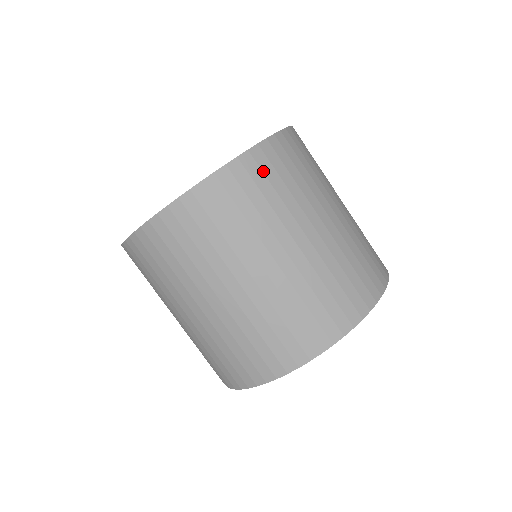
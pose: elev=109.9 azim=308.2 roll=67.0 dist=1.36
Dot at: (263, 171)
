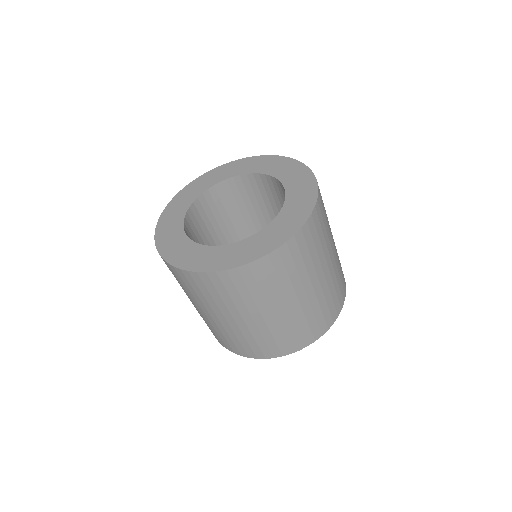
Dot at: (274, 267)
